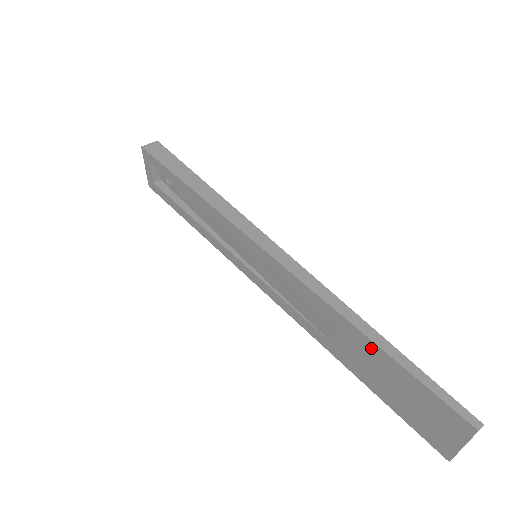
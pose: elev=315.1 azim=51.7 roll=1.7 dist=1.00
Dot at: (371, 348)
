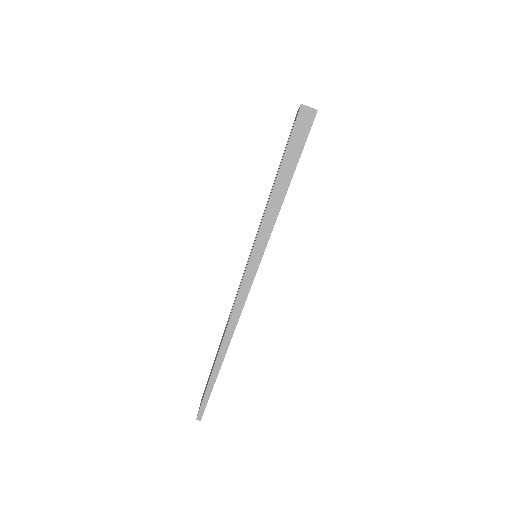
Dot at: (216, 359)
